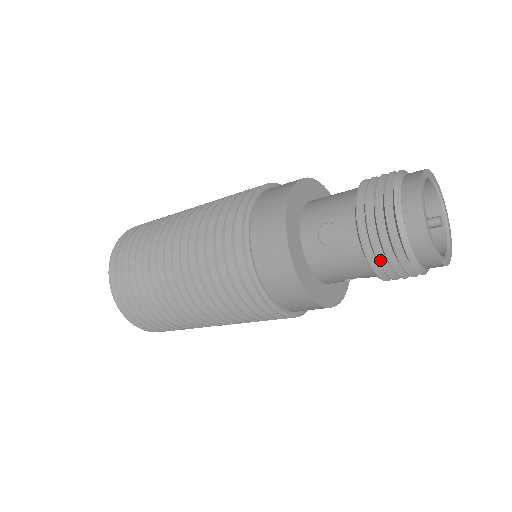
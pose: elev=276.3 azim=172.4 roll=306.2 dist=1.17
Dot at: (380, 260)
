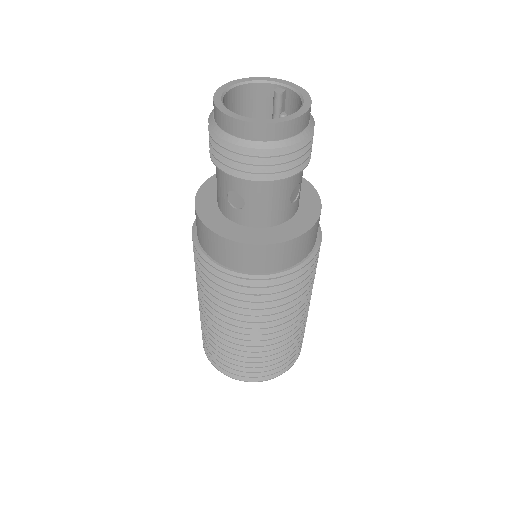
Dot at: (269, 171)
